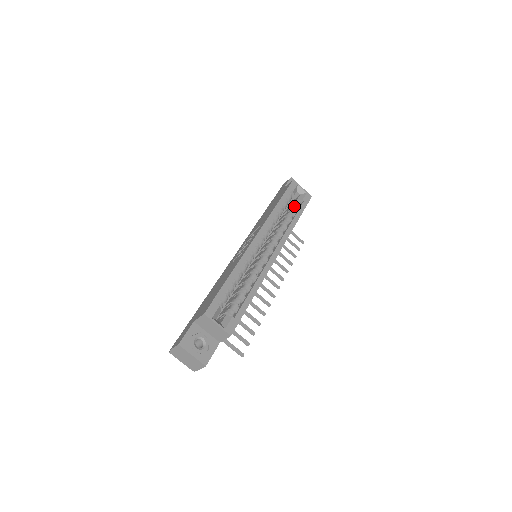
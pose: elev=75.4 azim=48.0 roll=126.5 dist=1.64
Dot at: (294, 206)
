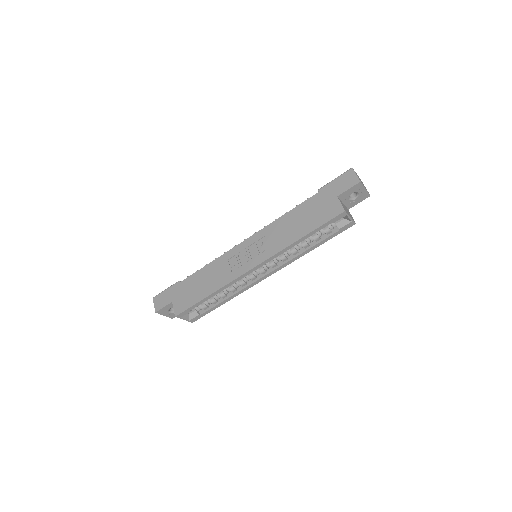
Dot at: (325, 232)
